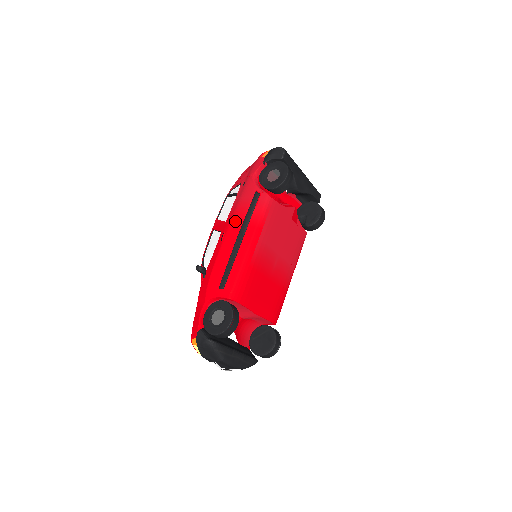
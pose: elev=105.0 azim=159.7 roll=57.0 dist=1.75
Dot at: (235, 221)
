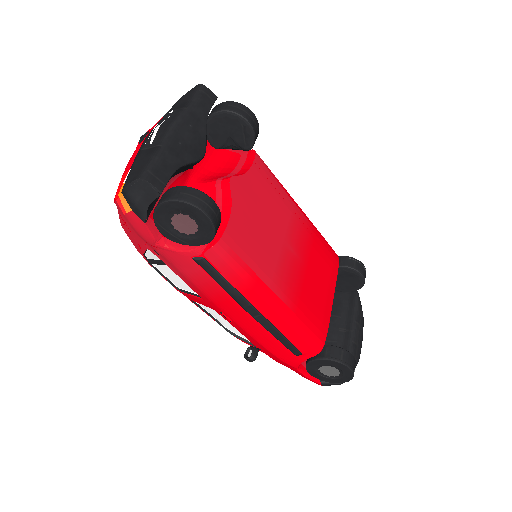
Dot at: (218, 300)
